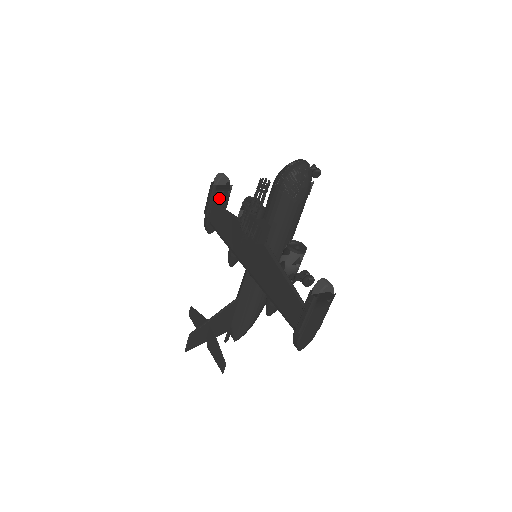
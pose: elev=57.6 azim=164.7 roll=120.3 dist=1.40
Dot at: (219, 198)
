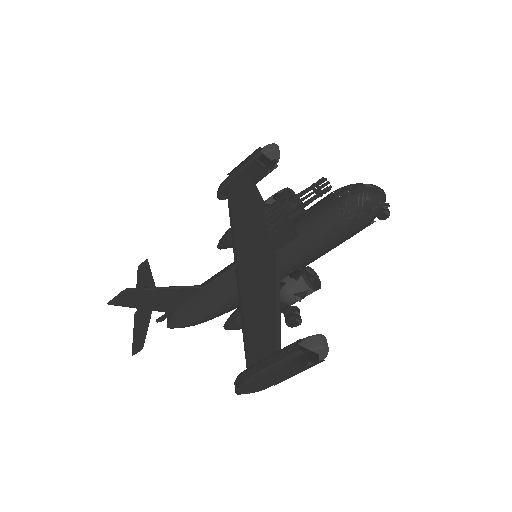
Dot at: (256, 169)
